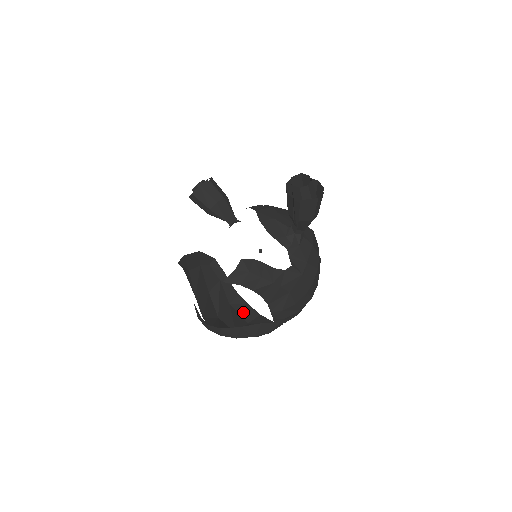
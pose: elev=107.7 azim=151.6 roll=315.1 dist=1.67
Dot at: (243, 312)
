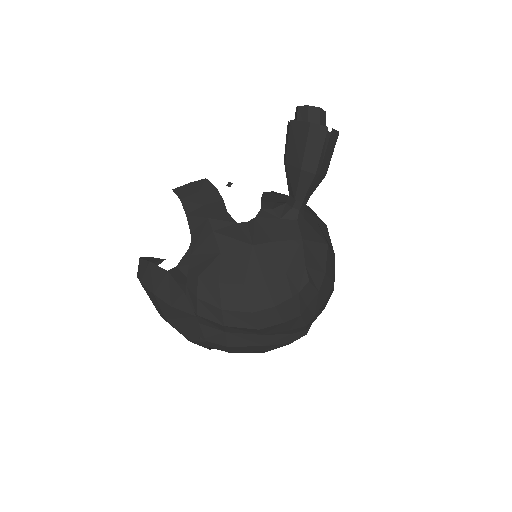
Dot at: occluded
